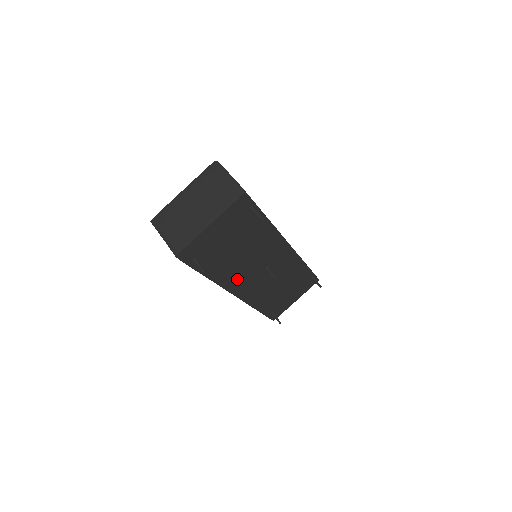
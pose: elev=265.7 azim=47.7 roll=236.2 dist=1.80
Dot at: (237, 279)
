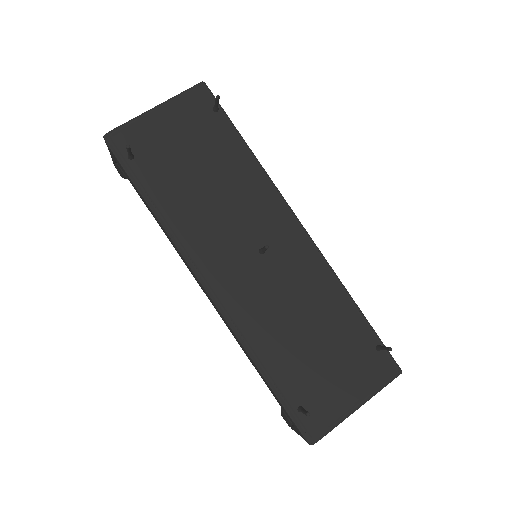
Dot at: (206, 246)
